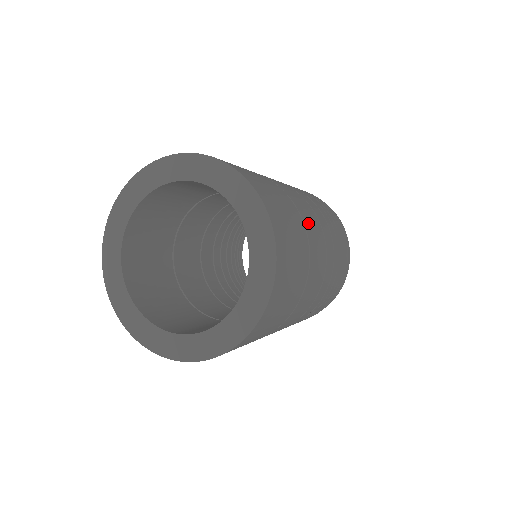
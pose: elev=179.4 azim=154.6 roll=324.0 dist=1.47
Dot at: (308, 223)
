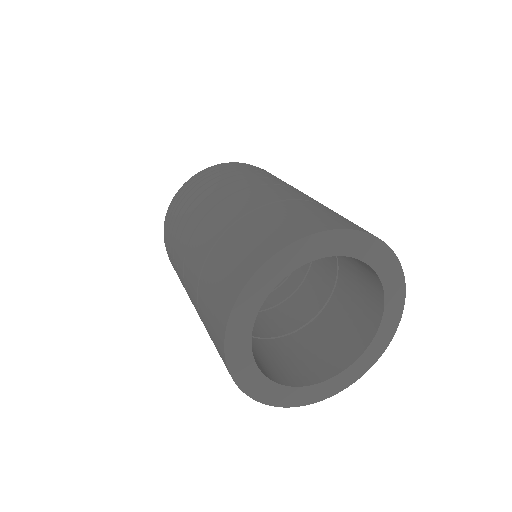
Dot at: occluded
